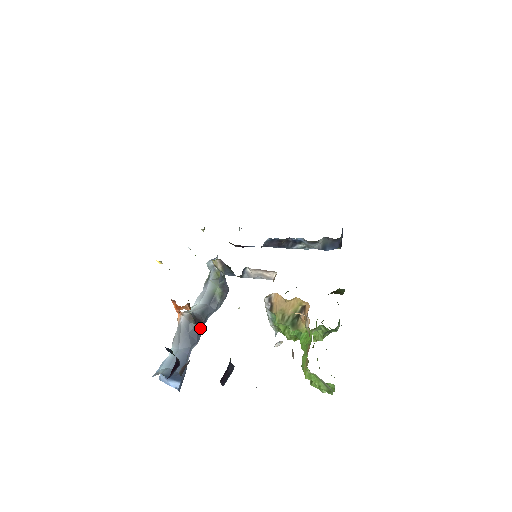
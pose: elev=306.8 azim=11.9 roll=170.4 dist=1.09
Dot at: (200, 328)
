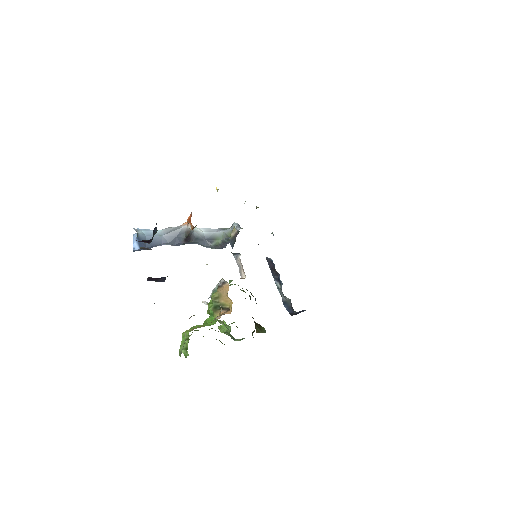
Dot at: (185, 242)
